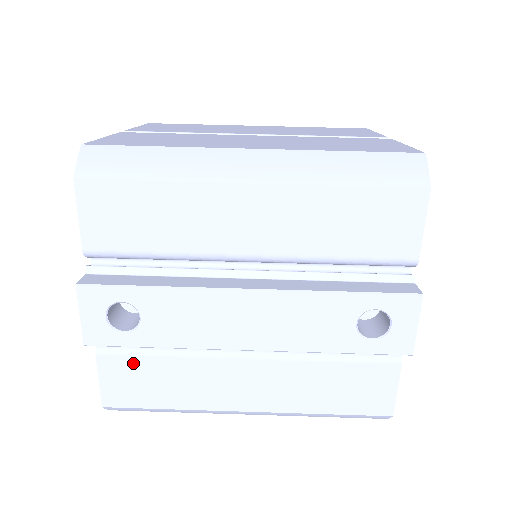
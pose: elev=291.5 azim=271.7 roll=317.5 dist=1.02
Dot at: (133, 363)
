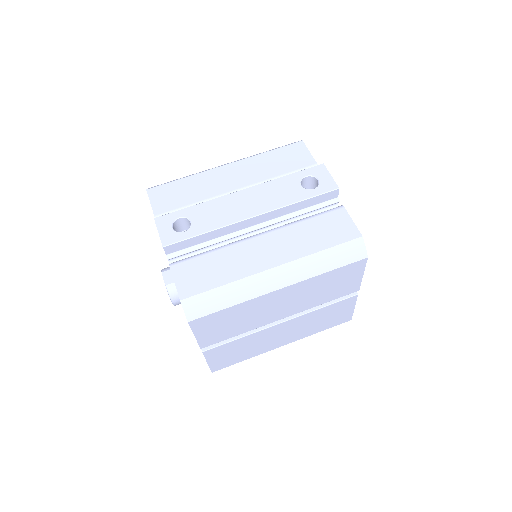
Dot at: (193, 264)
